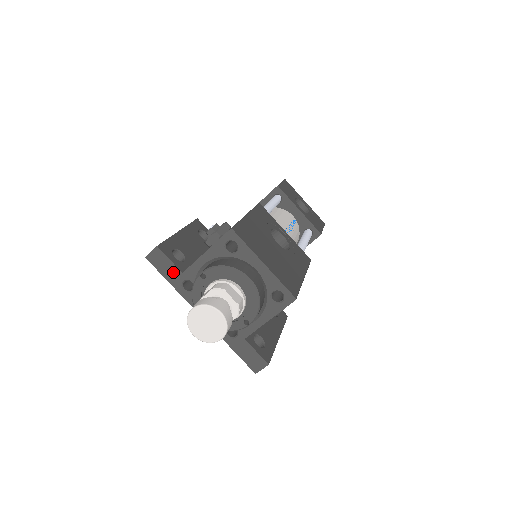
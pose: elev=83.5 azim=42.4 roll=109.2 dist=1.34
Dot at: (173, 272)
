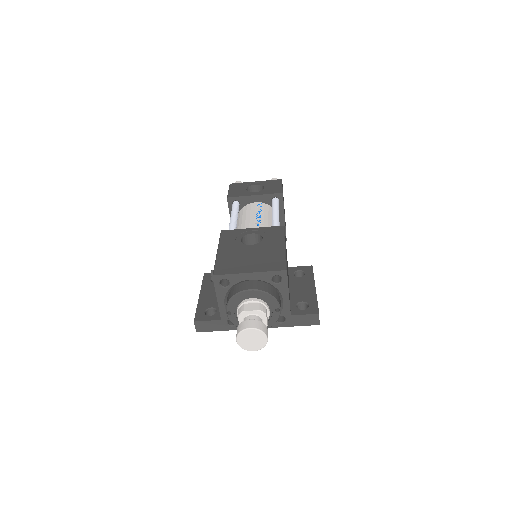
Dot at: (217, 324)
